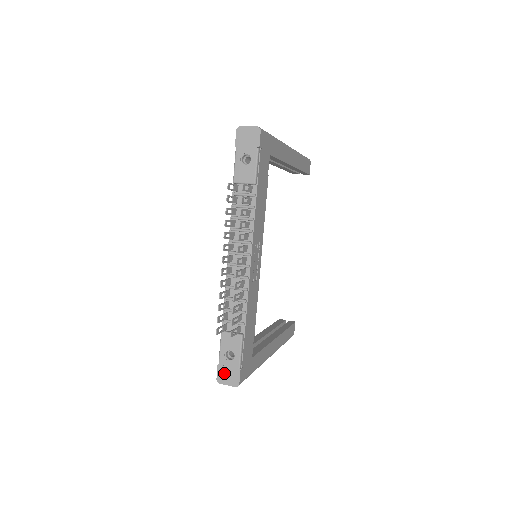
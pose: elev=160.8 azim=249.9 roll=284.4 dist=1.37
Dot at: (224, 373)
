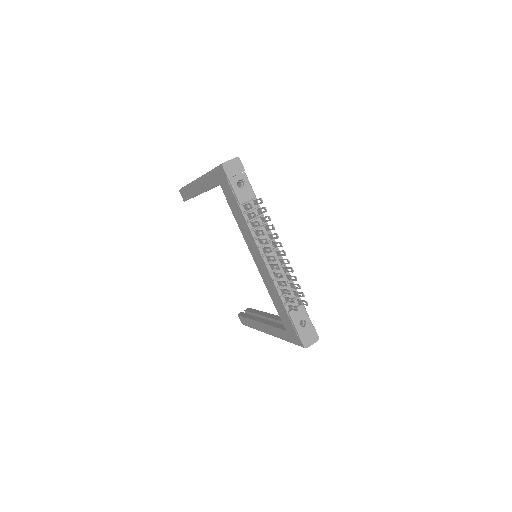
Dot at: (306, 338)
